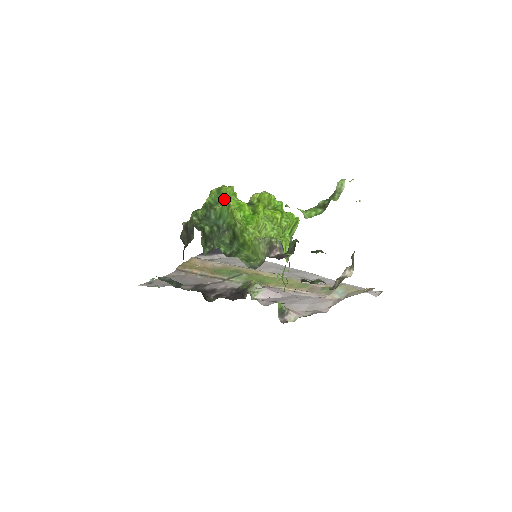
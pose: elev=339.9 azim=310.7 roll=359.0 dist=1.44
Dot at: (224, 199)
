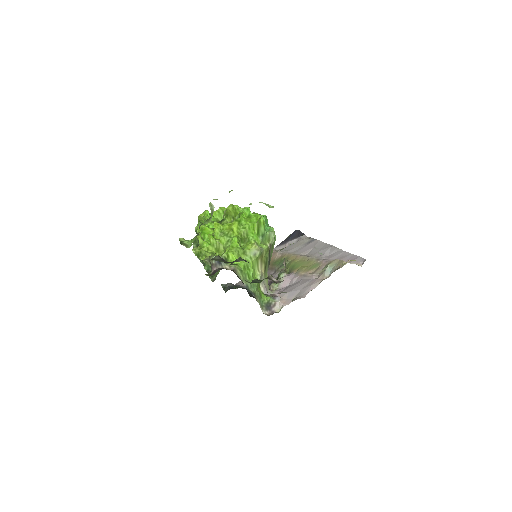
Dot at: (203, 224)
